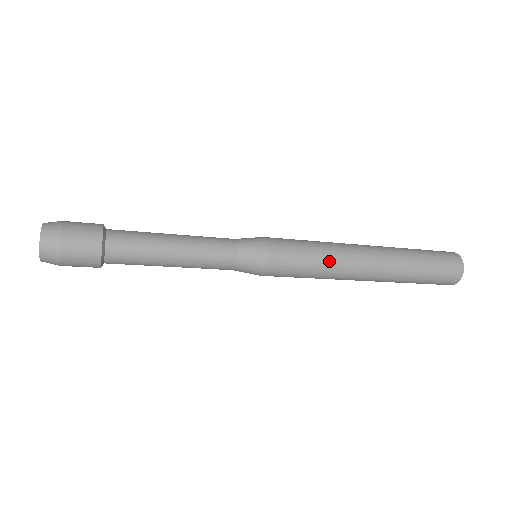
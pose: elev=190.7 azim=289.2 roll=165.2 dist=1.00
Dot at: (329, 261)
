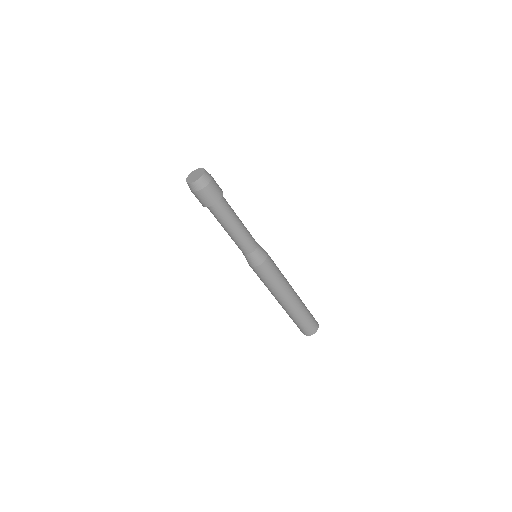
Dot at: (282, 280)
